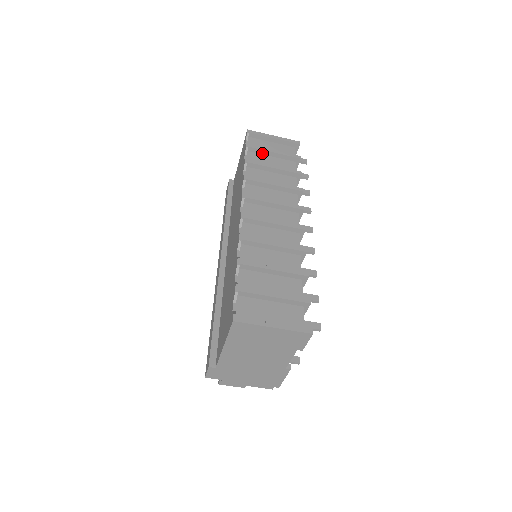
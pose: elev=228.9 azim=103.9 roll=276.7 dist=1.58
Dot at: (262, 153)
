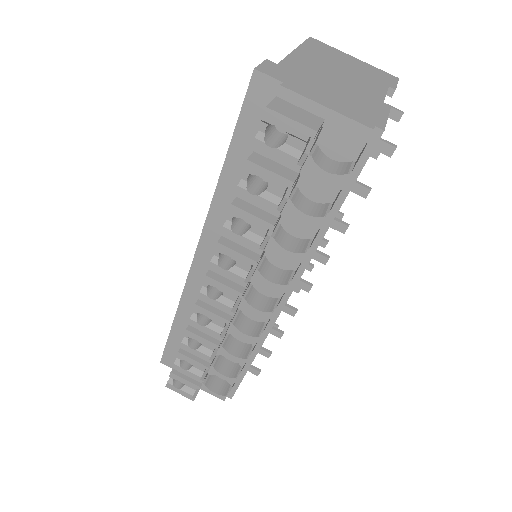
Dot at: occluded
